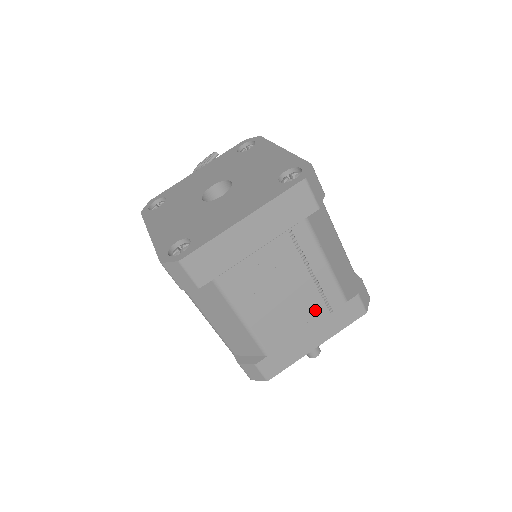
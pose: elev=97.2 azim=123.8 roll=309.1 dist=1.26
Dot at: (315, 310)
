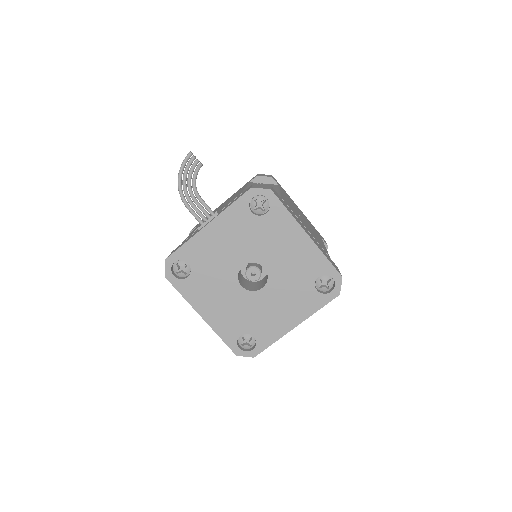
Dot at: occluded
